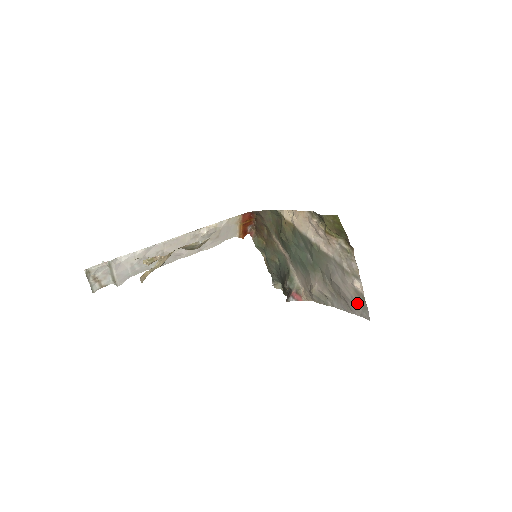
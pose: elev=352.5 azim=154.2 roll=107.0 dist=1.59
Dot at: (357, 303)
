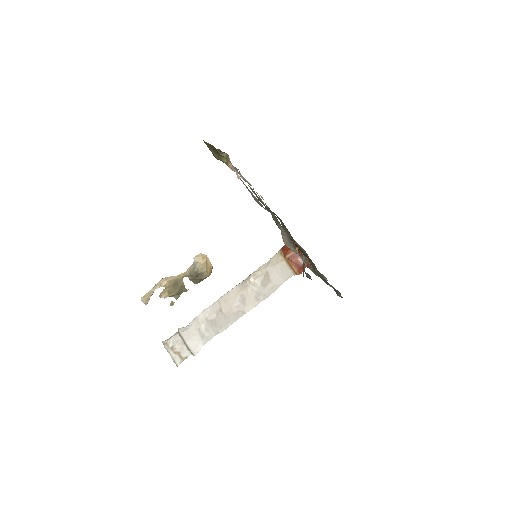
Dot at: (250, 192)
